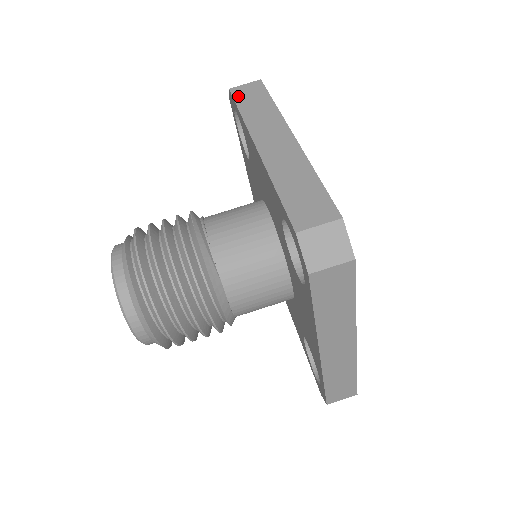
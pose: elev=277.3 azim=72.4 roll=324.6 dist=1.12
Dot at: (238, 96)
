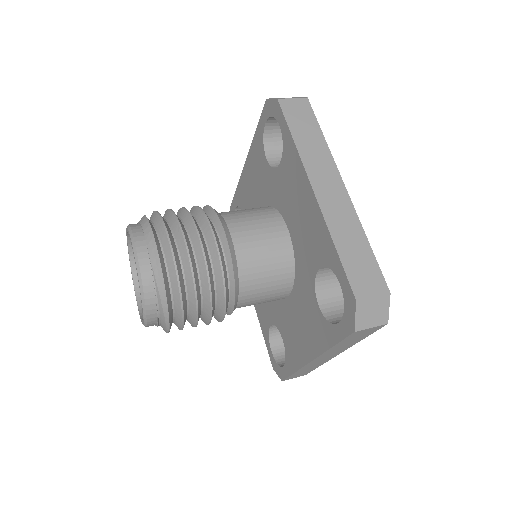
Dot at: occluded
